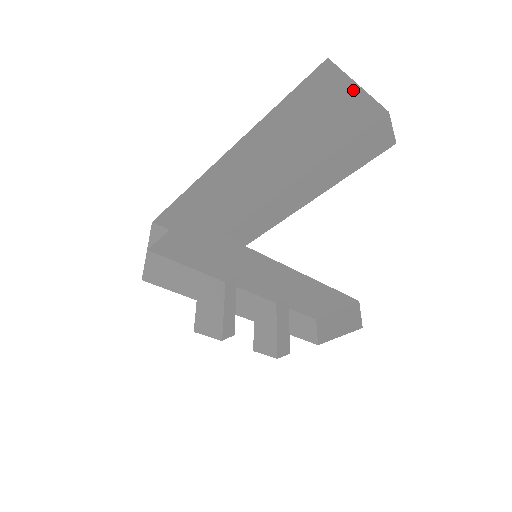
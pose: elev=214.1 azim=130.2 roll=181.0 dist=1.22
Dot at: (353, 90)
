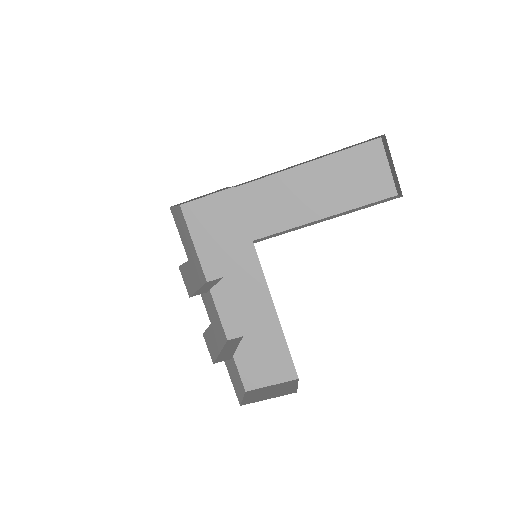
Dot at: (384, 167)
